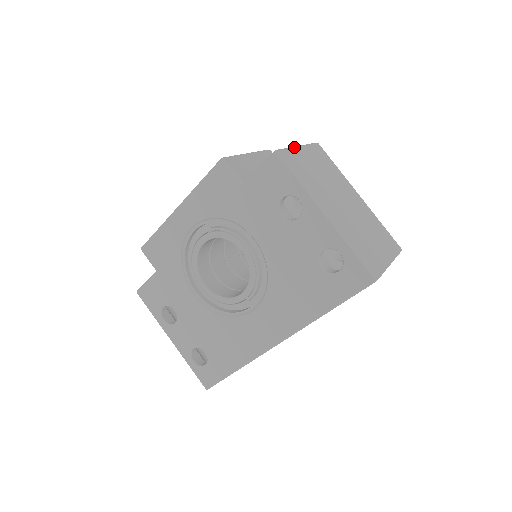
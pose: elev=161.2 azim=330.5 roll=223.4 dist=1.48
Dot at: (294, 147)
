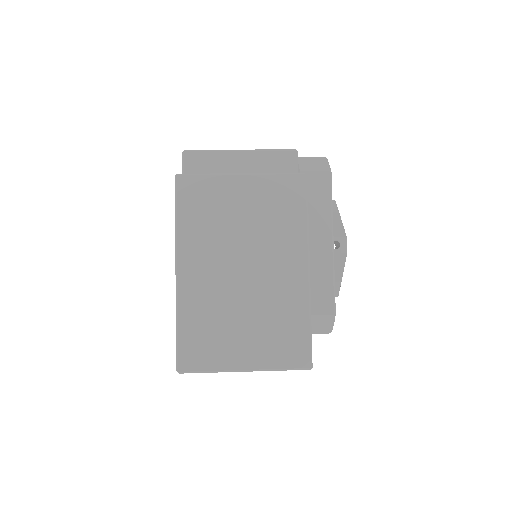
Dot at: (224, 175)
